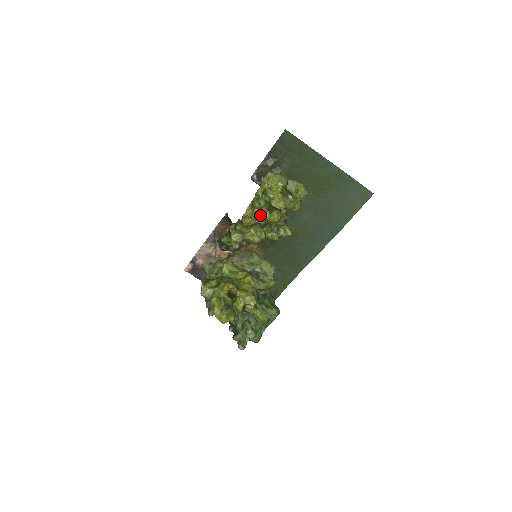
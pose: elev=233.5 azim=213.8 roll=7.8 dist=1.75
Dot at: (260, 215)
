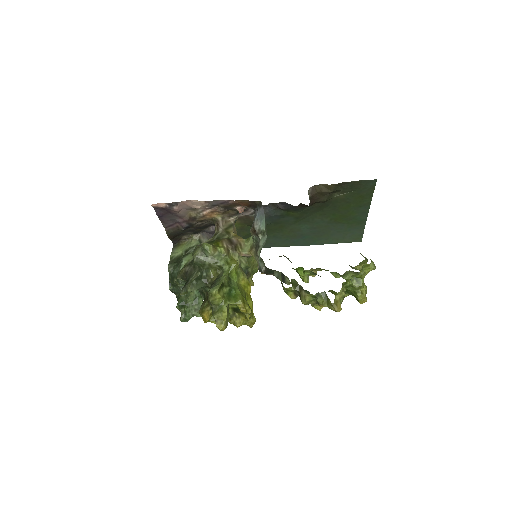
Dot at: (343, 299)
